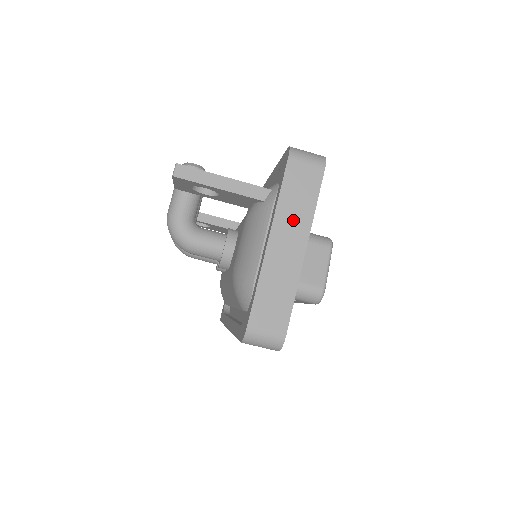
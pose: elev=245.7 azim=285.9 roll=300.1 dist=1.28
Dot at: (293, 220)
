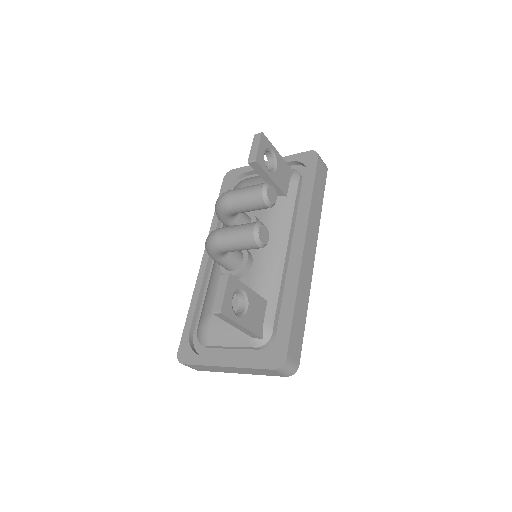
Dot at: (246, 371)
